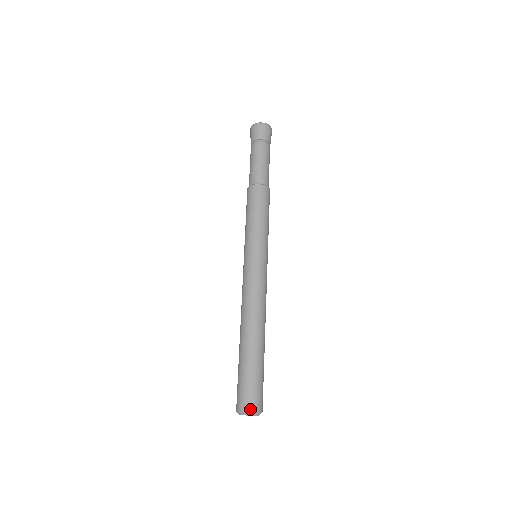
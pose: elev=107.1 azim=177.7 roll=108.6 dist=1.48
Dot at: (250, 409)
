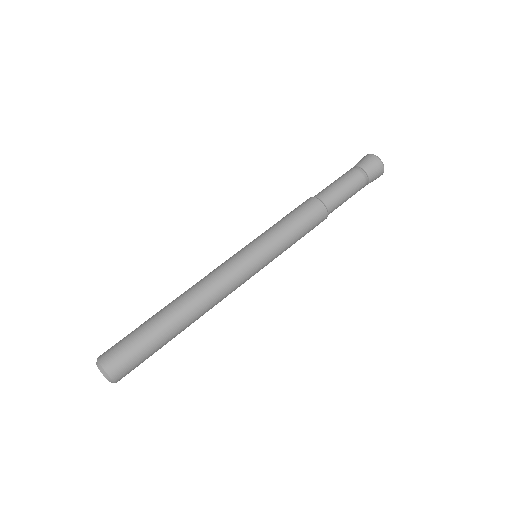
Dot at: (107, 367)
